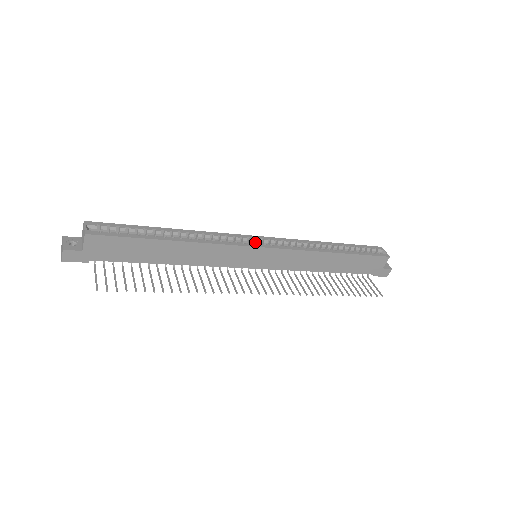
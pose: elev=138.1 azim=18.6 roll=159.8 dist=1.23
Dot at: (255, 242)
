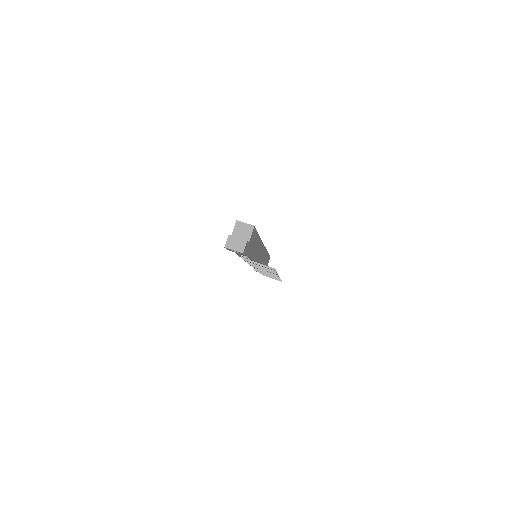
Dot at: occluded
